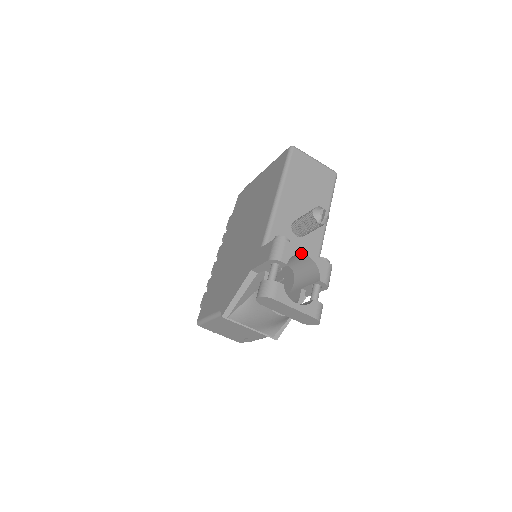
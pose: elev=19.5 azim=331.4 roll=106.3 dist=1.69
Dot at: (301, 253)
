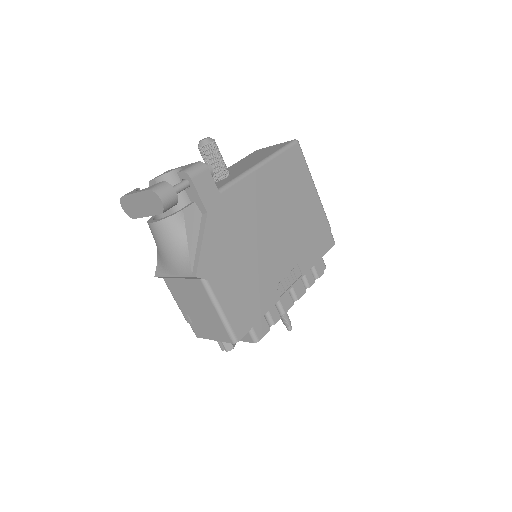
Dot at: (175, 170)
